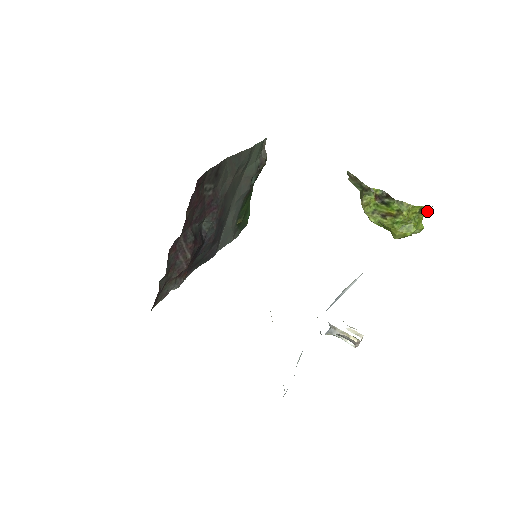
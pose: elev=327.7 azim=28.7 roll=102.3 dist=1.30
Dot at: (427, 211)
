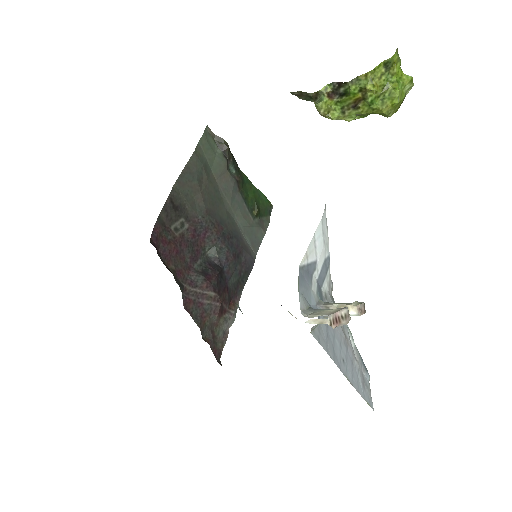
Dot at: (395, 60)
